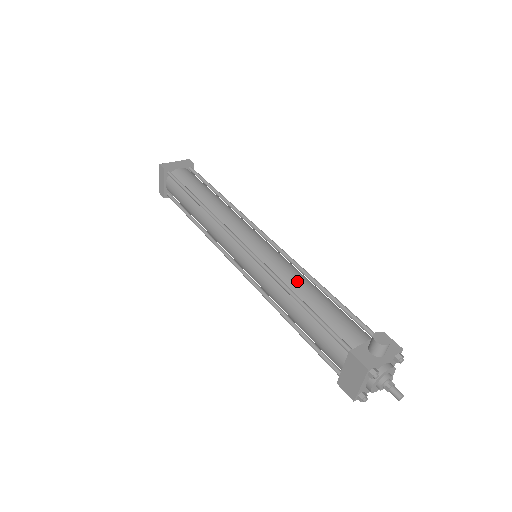
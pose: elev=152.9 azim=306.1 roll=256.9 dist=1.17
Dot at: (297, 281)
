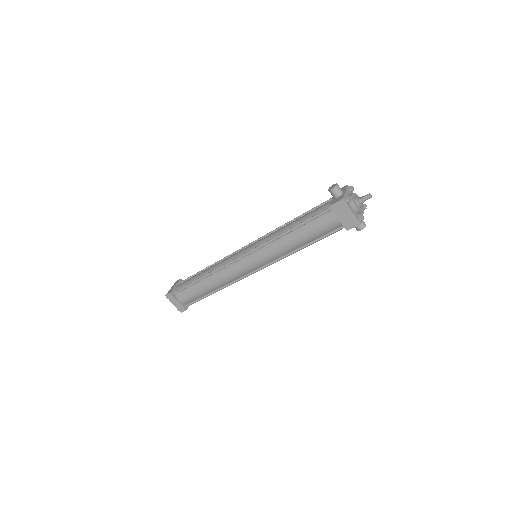
Dot at: (282, 229)
